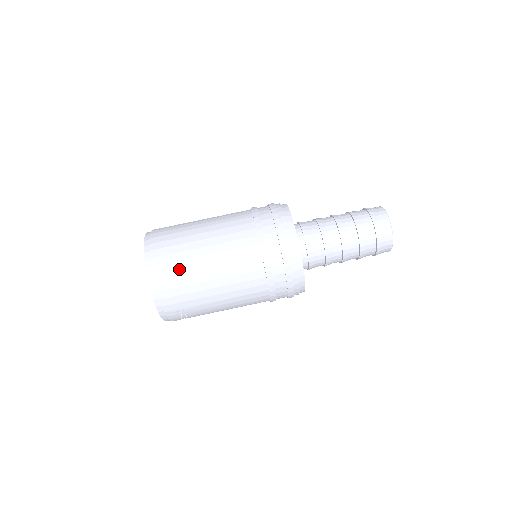
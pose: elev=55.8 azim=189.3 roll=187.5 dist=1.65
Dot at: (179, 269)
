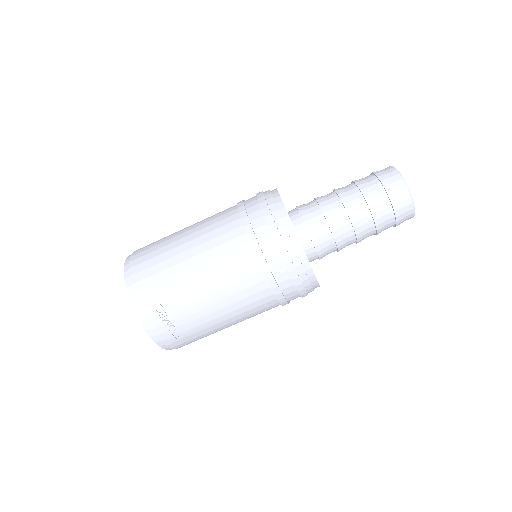
Dot at: (155, 256)
